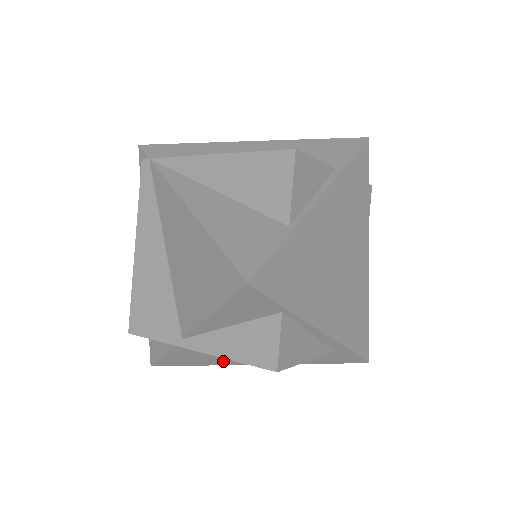
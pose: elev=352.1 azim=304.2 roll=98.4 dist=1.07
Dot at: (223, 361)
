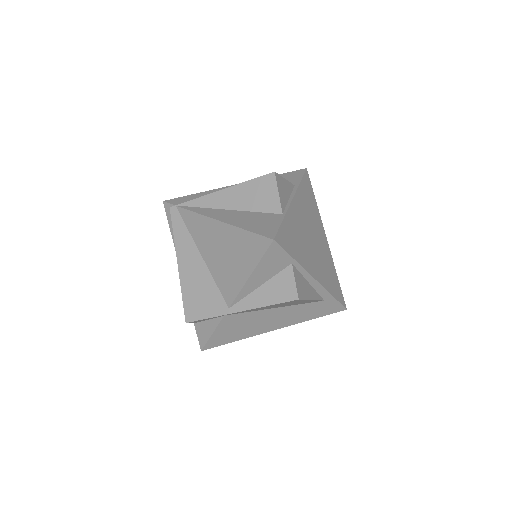
Dot at: (252, 331)
